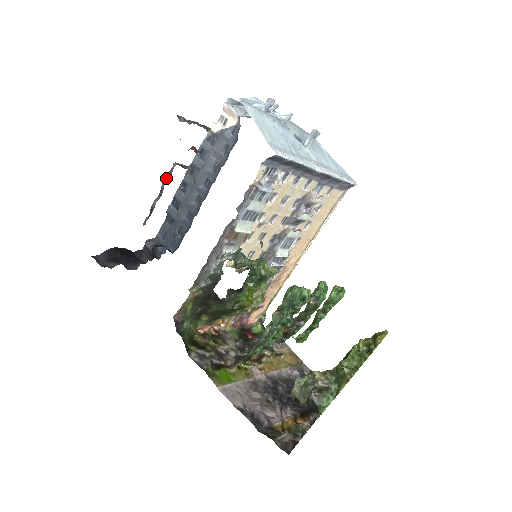
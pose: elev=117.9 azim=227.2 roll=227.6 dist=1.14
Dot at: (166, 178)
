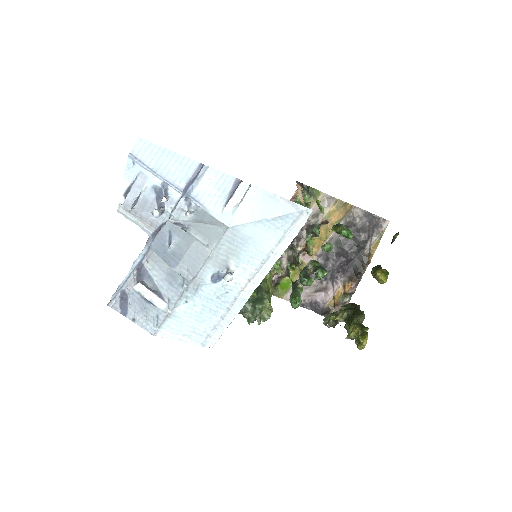
Dot at: occluded
